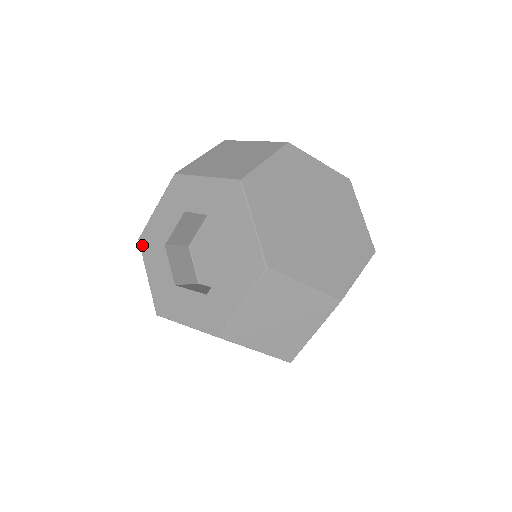
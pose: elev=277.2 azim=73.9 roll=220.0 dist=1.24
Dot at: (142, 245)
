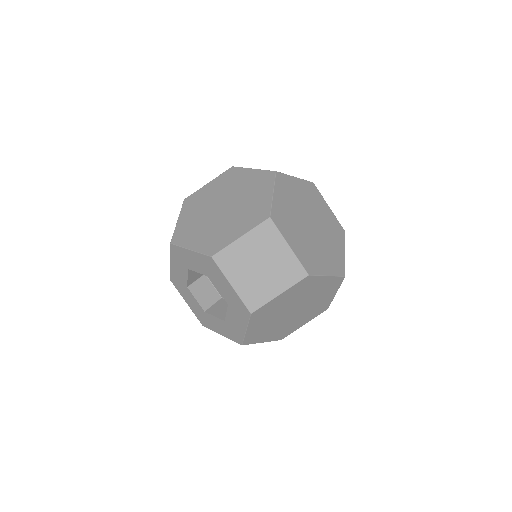
Dot at: (172, 249)
